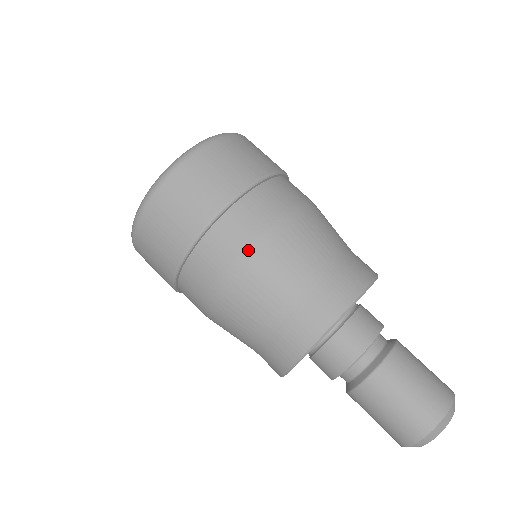
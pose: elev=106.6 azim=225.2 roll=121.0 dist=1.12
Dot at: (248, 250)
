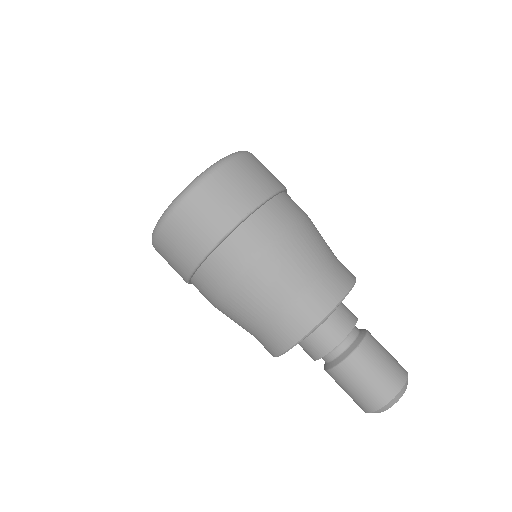
Dot at: (273, 244)
